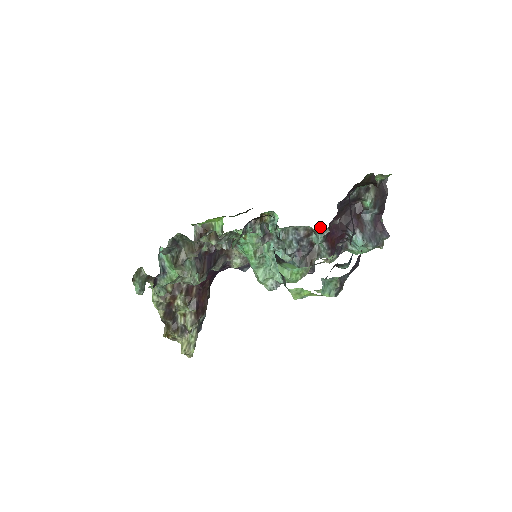
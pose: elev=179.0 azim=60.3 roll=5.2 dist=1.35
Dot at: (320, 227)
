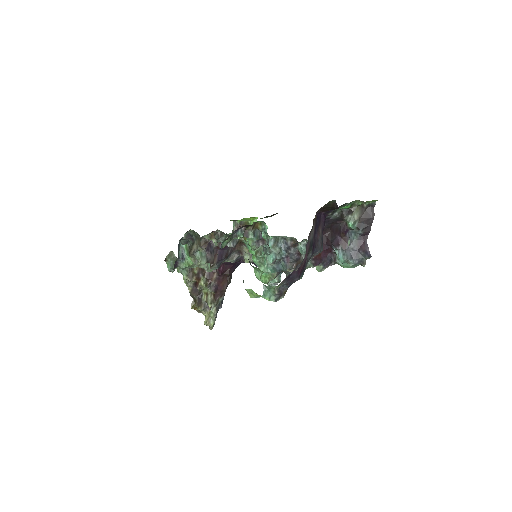
Dot at: (304, 240)
